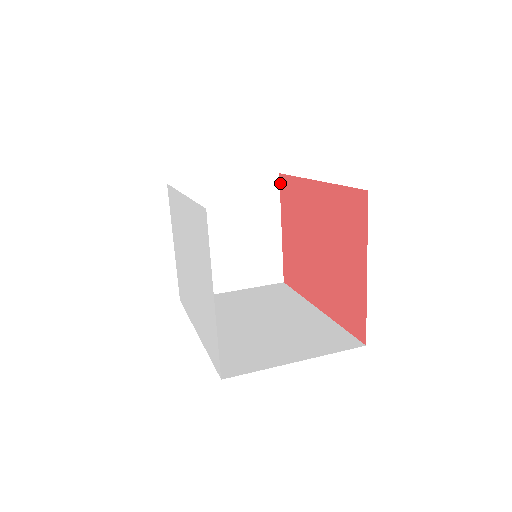
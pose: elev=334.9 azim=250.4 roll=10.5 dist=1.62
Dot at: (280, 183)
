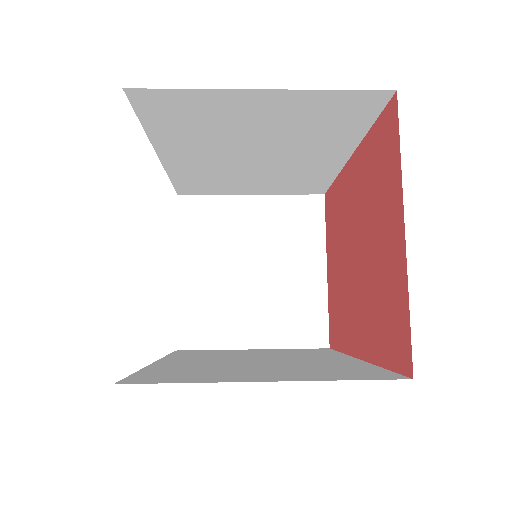
Dot at: (325, 206)
